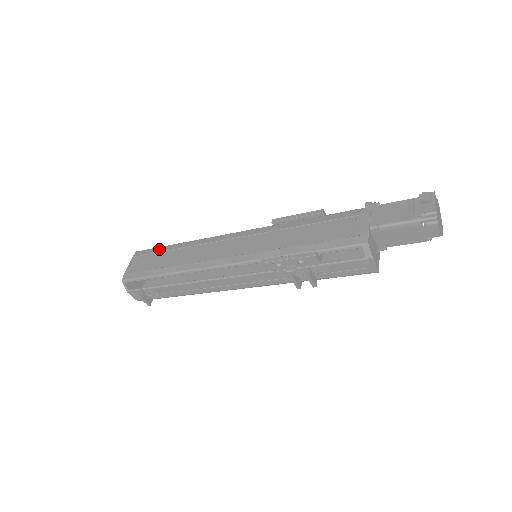
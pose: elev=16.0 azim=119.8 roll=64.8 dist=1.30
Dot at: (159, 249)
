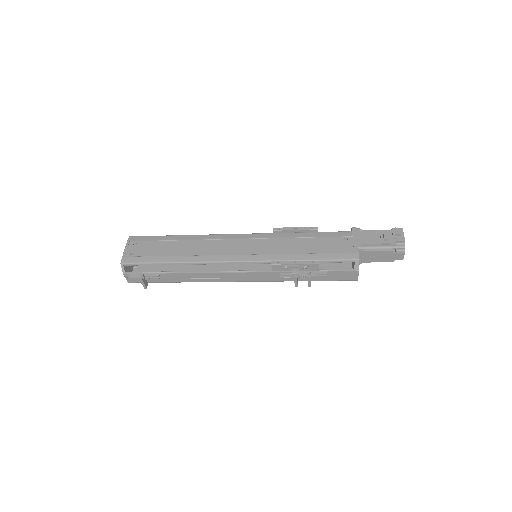
Dot at: (158, 238)
